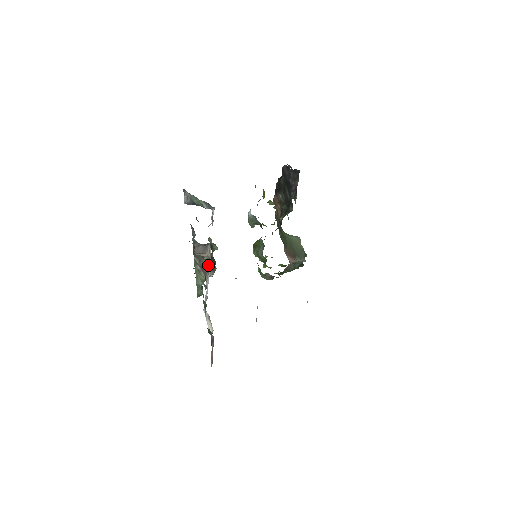
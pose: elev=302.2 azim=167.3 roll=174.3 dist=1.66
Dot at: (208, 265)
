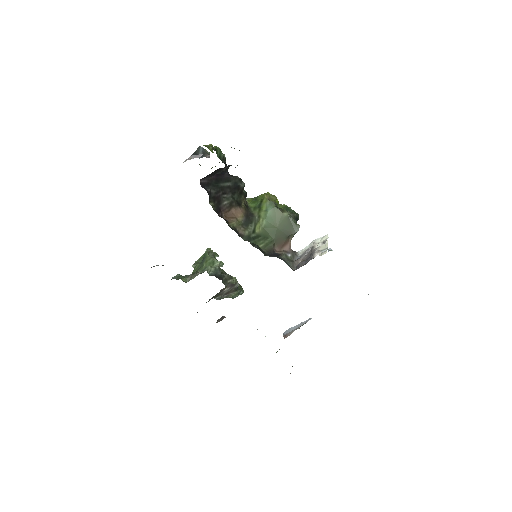
Dot at: occluded
